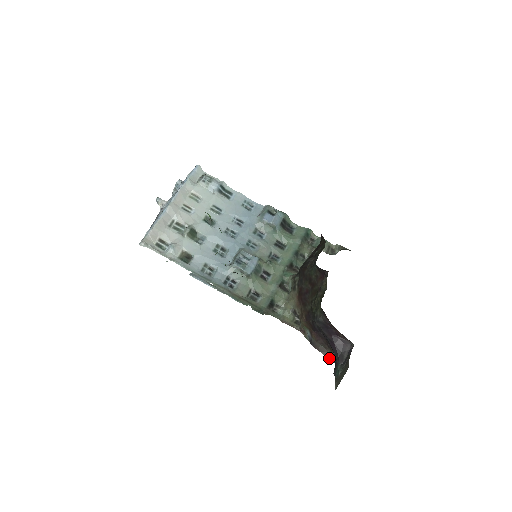
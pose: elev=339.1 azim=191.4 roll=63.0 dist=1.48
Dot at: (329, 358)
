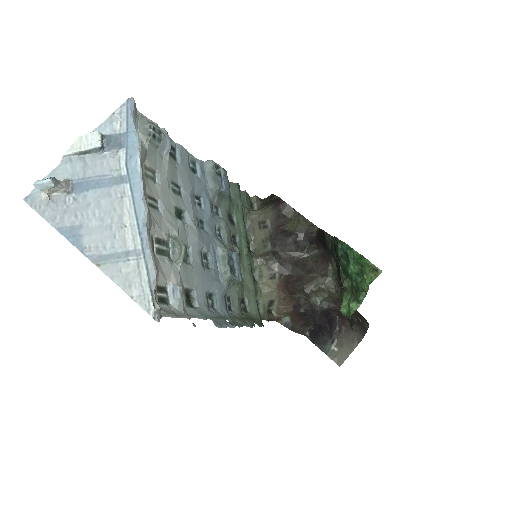
Dot at: (302, 334)
